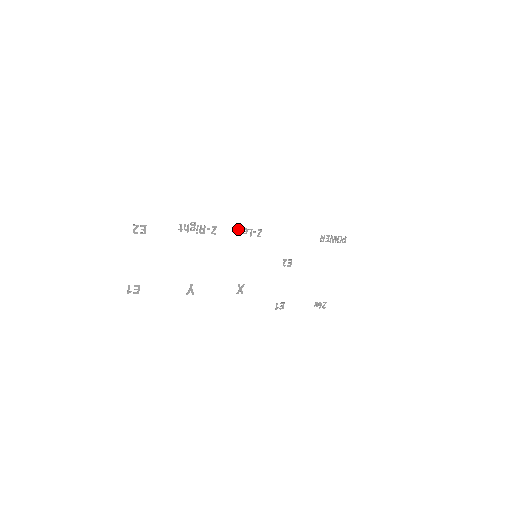
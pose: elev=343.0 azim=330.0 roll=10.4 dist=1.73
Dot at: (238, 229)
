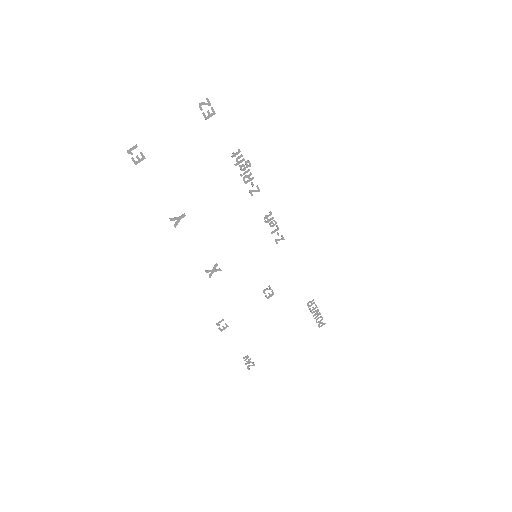
Dot at: occluded
